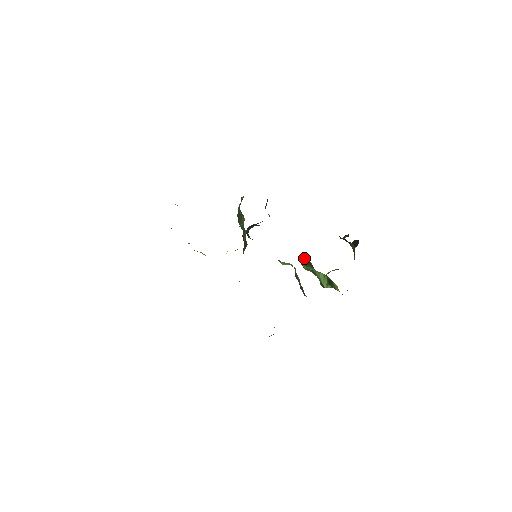
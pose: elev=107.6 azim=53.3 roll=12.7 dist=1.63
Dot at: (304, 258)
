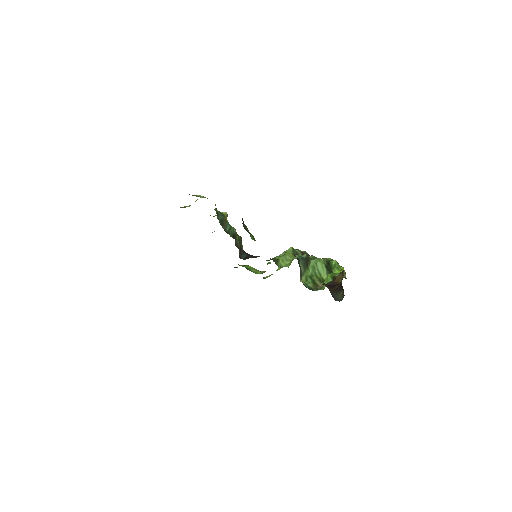
Dot at: (300, 270)
